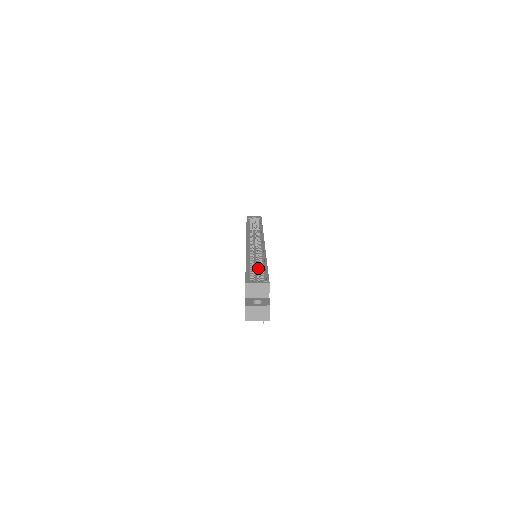
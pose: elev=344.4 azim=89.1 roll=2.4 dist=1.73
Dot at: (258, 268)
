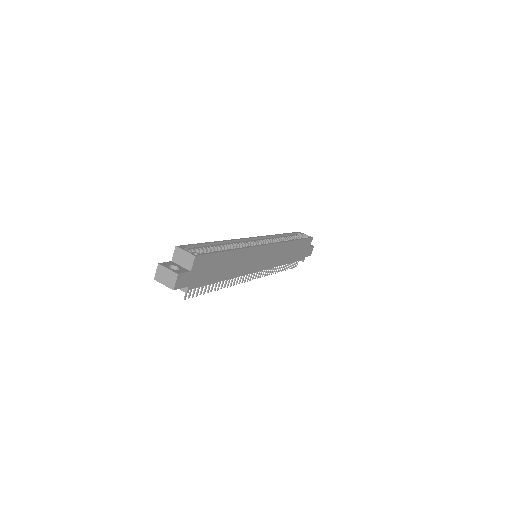
Dot at: occluded
